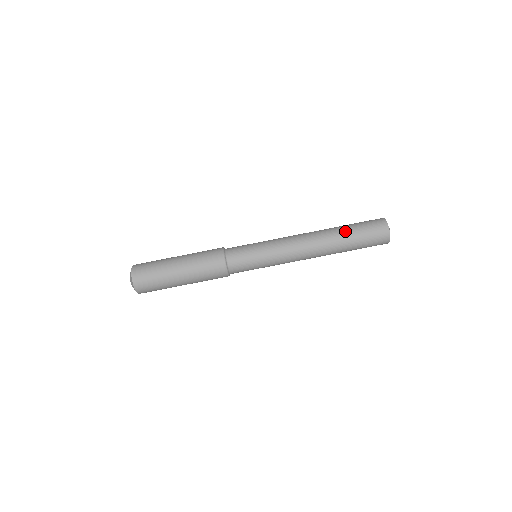
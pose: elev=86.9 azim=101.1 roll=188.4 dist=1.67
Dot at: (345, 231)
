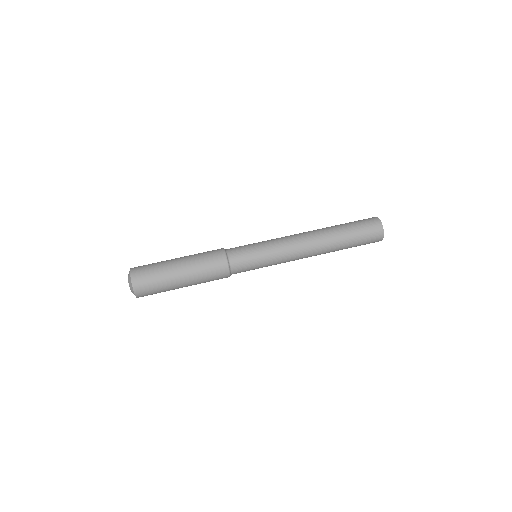
Dot at: occluded
